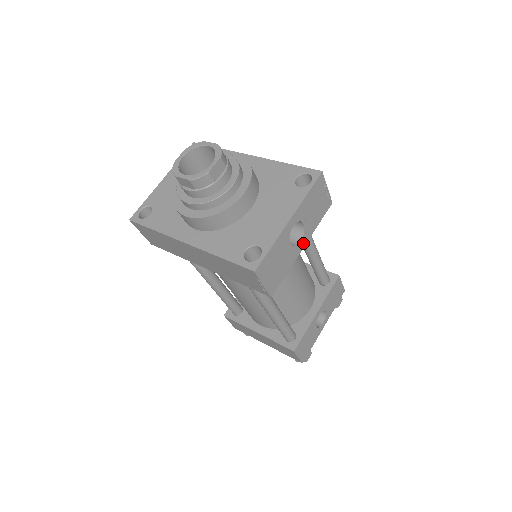
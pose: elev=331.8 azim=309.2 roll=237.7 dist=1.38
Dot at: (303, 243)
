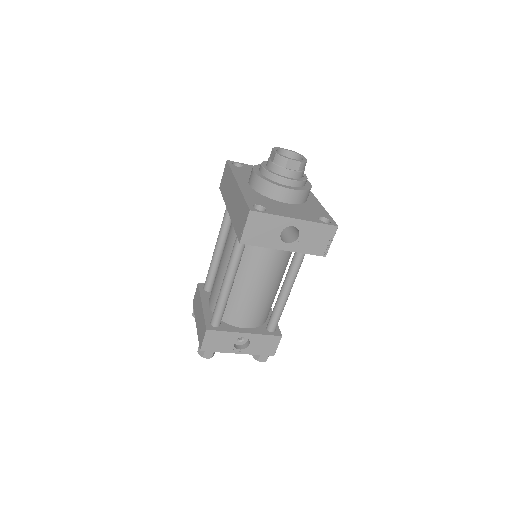
Dot at: (287, 247)
